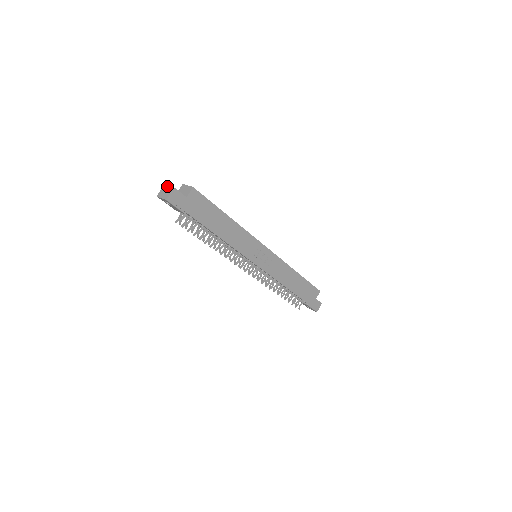
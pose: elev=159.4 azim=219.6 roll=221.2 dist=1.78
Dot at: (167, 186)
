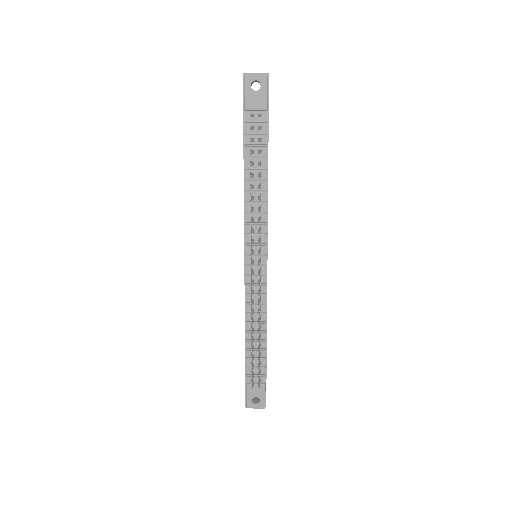
Dot at: occluded
